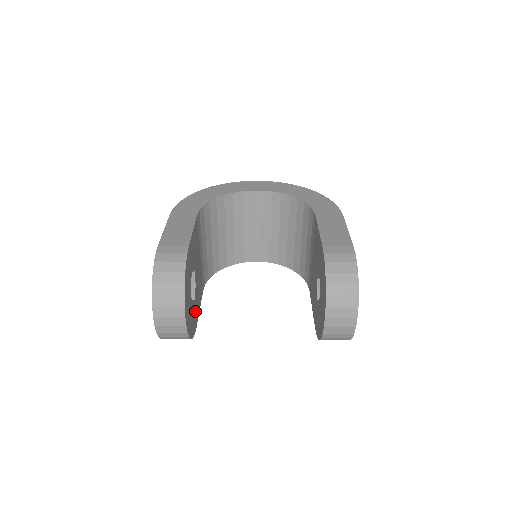
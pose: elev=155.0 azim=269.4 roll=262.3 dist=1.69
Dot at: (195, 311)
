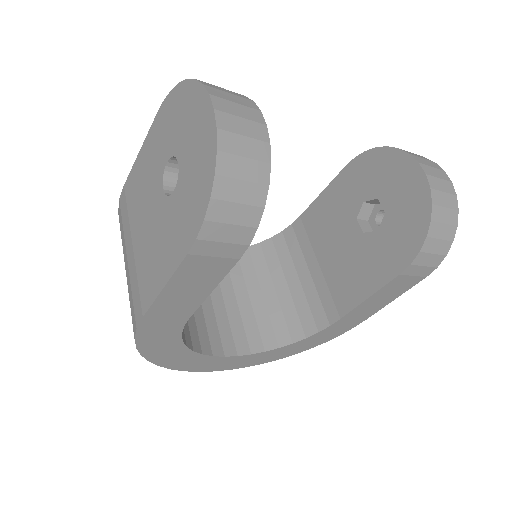
Dot at: occluded
